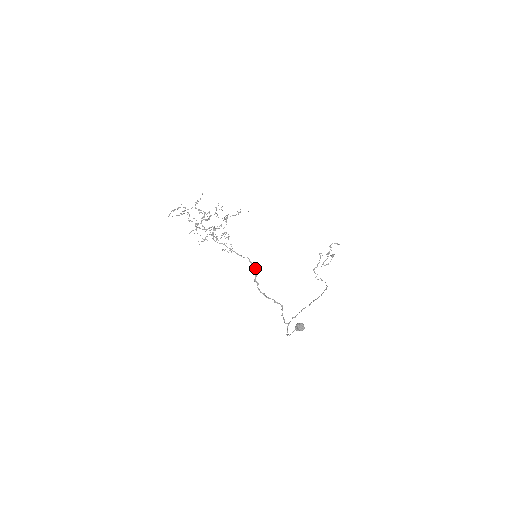
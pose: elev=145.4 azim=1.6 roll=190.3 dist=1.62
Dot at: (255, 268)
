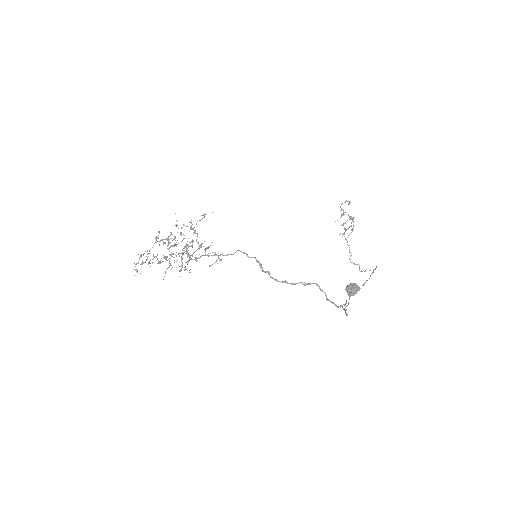
Dot at: (254, 257)
